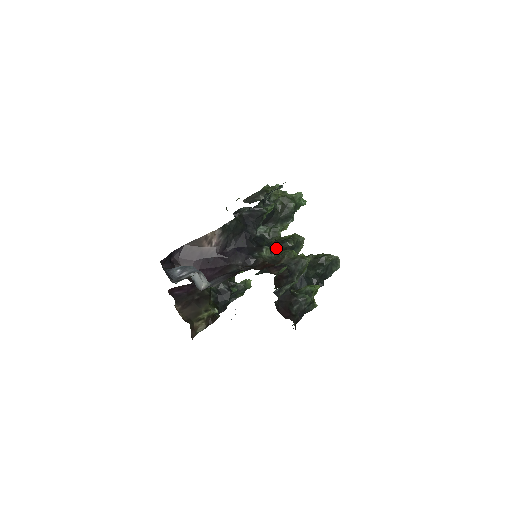
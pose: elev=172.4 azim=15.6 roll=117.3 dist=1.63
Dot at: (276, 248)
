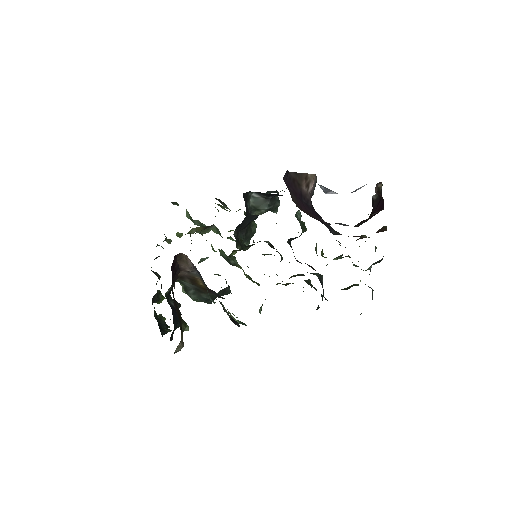
Dot at: occluded
